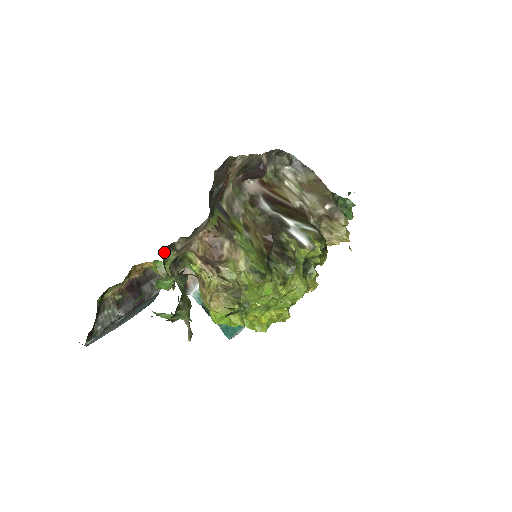
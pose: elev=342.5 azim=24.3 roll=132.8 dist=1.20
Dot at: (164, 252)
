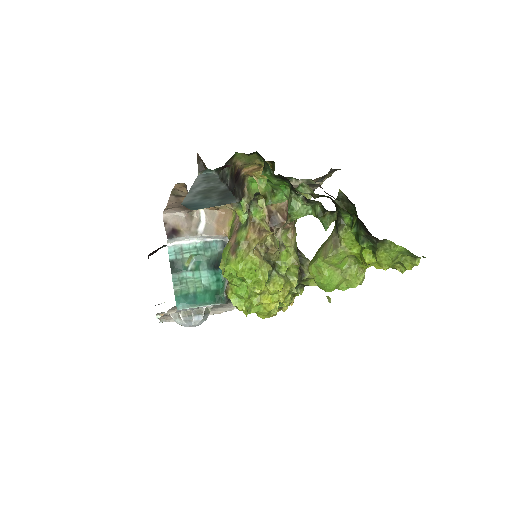
Dot at: occluded
